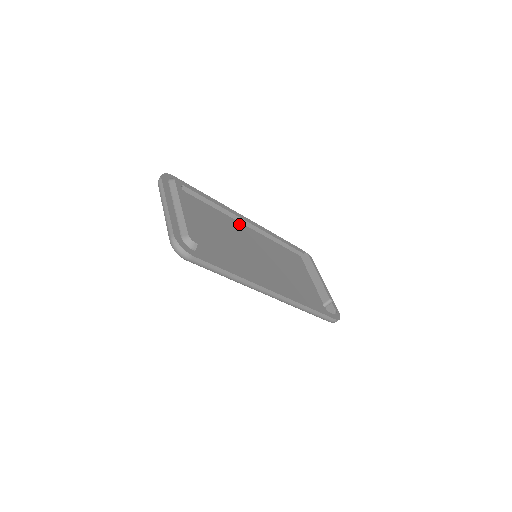
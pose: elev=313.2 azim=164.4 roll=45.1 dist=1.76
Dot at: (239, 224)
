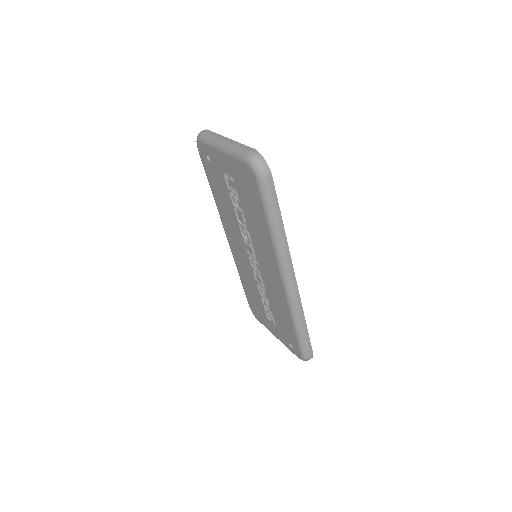
Dot at: occluded
